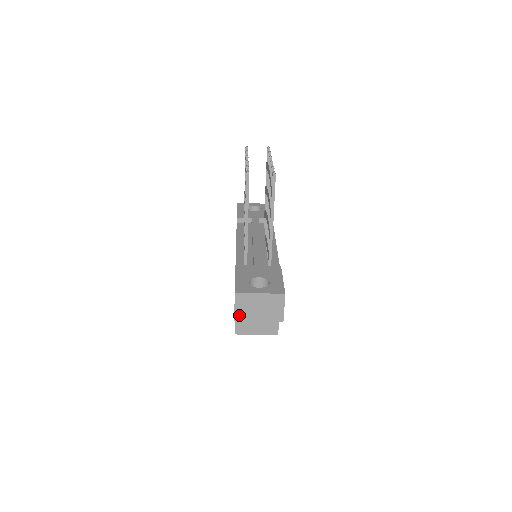
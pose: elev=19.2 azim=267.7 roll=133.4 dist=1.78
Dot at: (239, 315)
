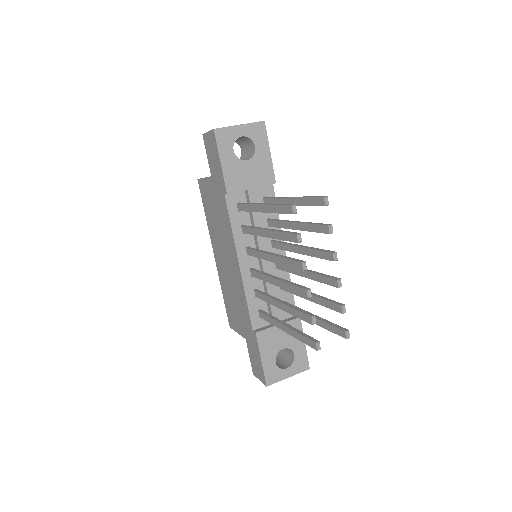
Dot at: occluded
